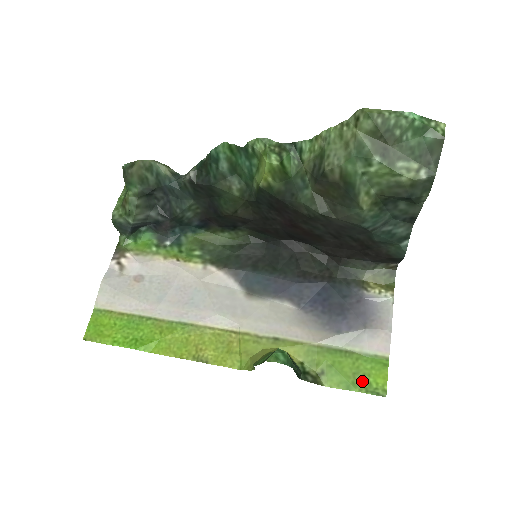
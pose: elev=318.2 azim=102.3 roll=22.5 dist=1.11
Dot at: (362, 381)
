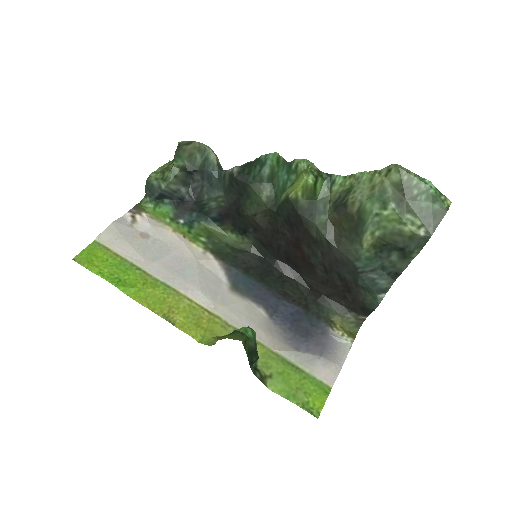
Dot at: (302, 397)
